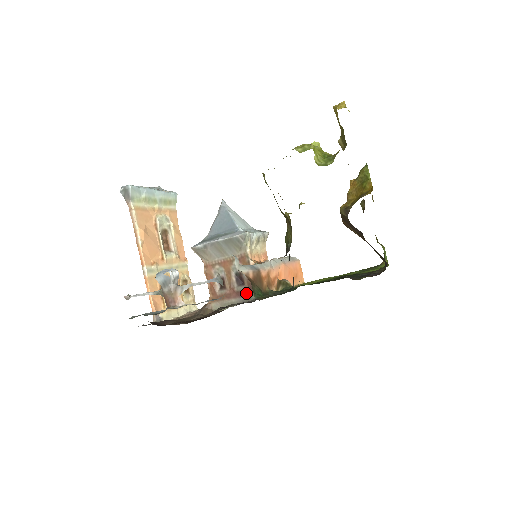
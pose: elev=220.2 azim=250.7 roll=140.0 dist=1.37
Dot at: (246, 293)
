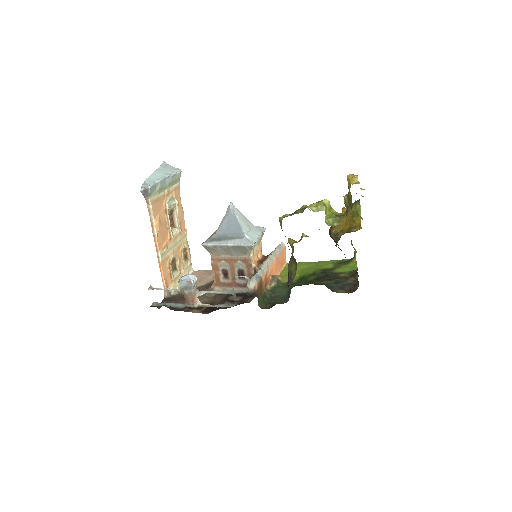
Dot at: (245, 286)
